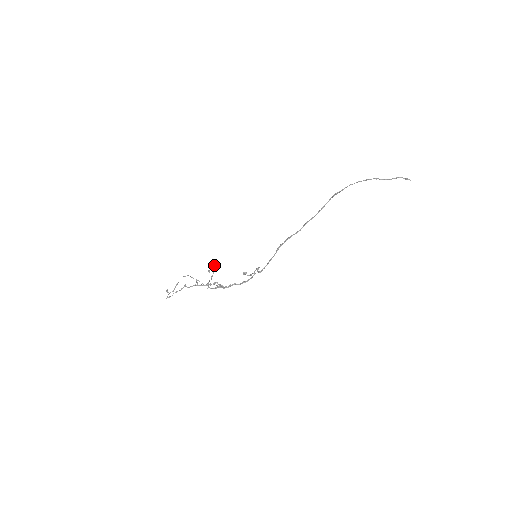
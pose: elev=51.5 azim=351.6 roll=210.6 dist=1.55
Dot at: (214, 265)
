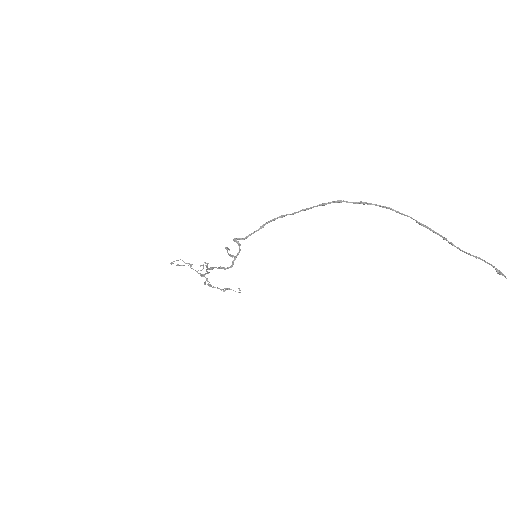
Dot at: occluded
